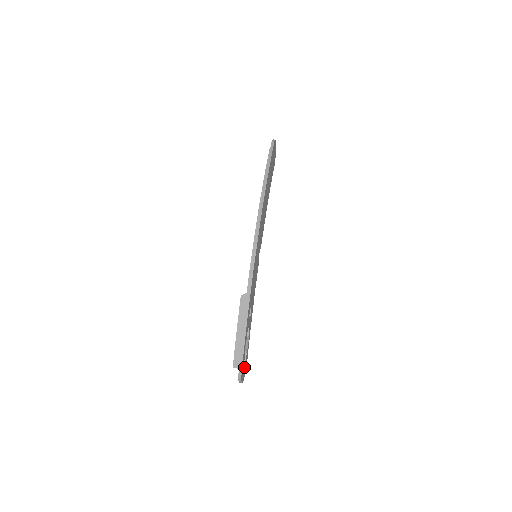
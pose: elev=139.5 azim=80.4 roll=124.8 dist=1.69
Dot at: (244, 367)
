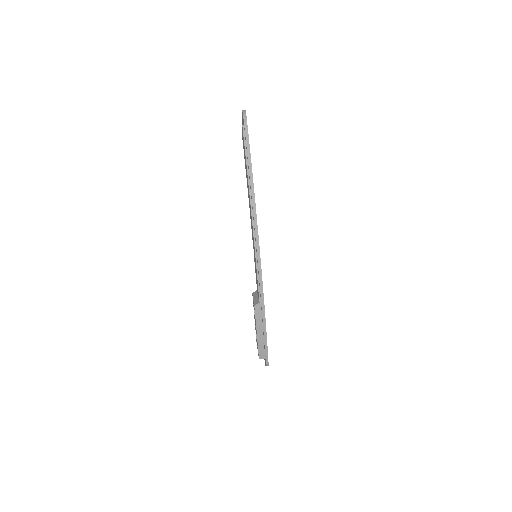
Dot at: occluded
